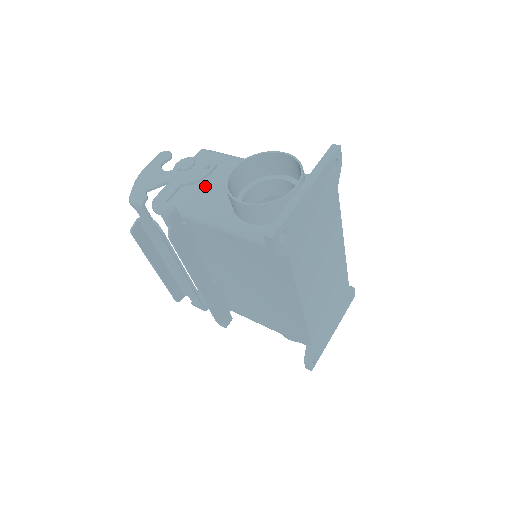
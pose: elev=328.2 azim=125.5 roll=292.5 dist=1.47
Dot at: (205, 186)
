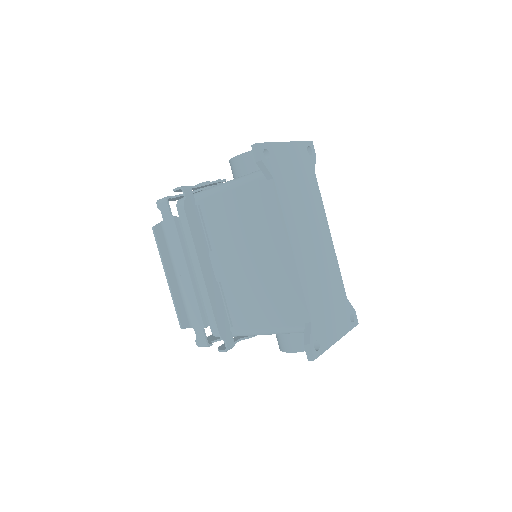
Dot at: occluded
